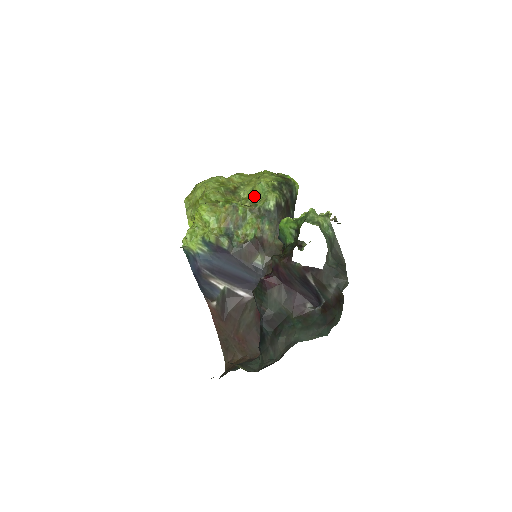
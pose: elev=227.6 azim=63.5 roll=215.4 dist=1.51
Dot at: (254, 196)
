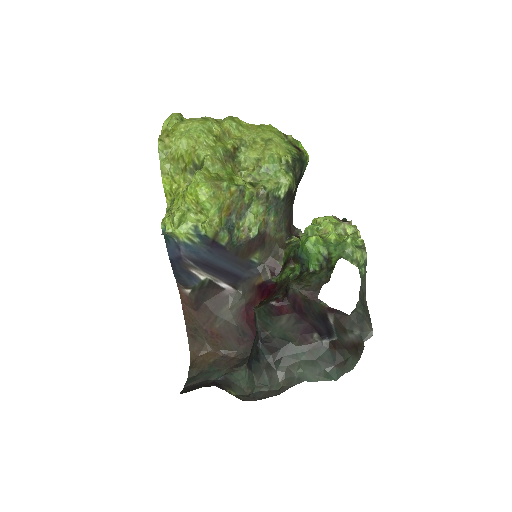
Dot at: (260, 171)
